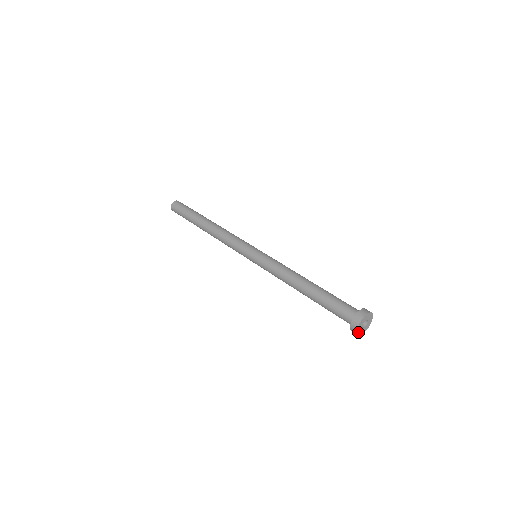
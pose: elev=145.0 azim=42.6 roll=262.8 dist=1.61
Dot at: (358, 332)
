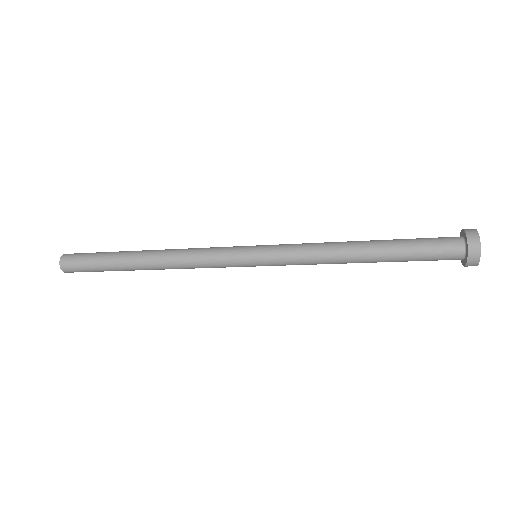
Dot at: (478, 258)
